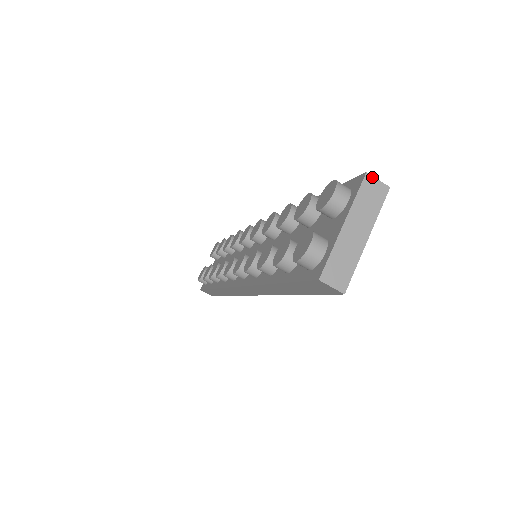
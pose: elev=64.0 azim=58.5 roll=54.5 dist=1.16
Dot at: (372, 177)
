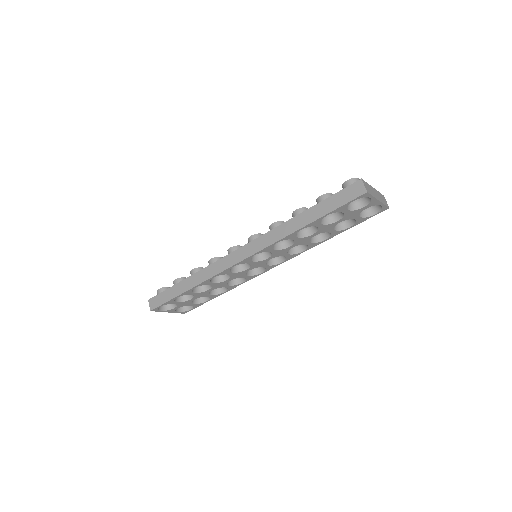
Dot at: (385, 199)
